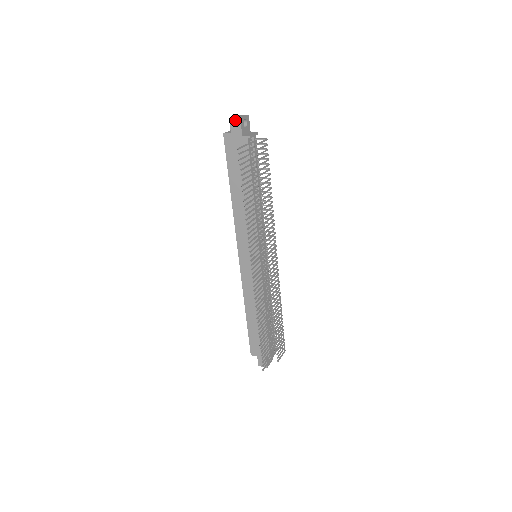
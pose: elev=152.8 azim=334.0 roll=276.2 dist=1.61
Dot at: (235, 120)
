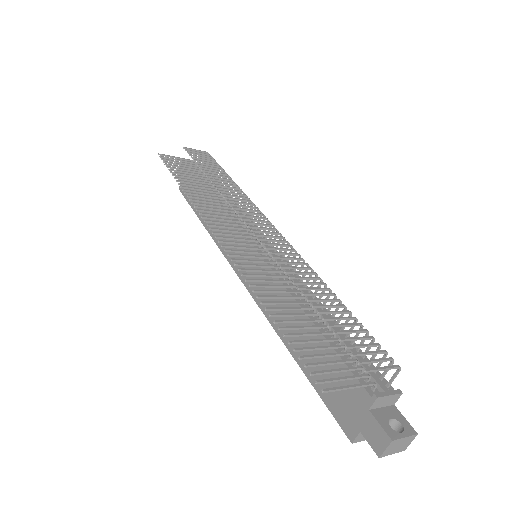
Dot at: occluded
